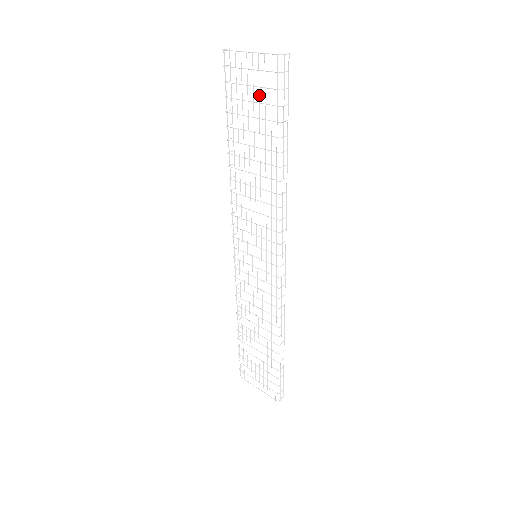
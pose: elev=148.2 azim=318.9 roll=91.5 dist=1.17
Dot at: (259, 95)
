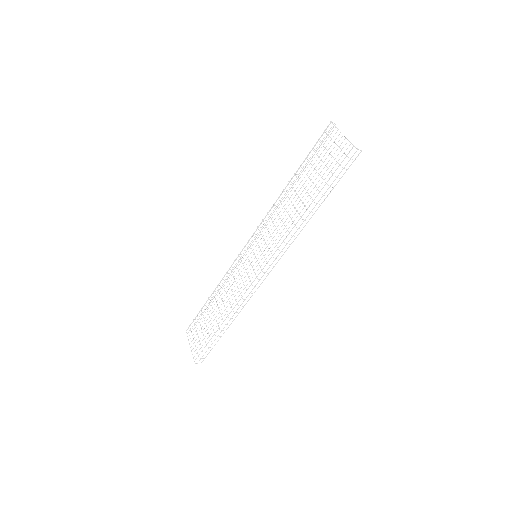
Dot at: occluded
